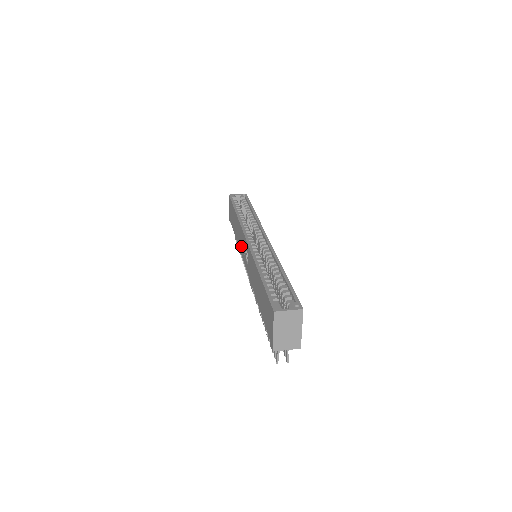
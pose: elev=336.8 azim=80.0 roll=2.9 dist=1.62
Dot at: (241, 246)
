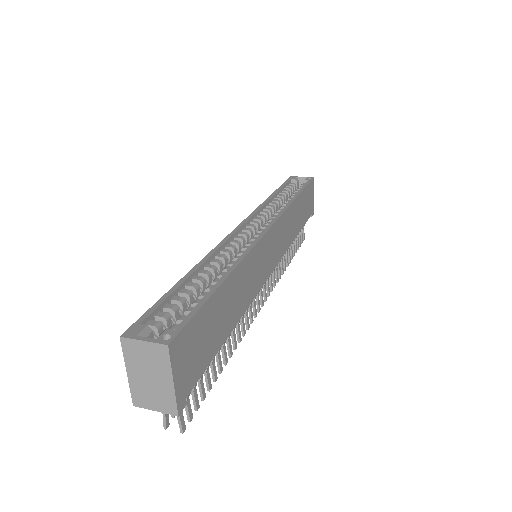
Dot at: occluded
